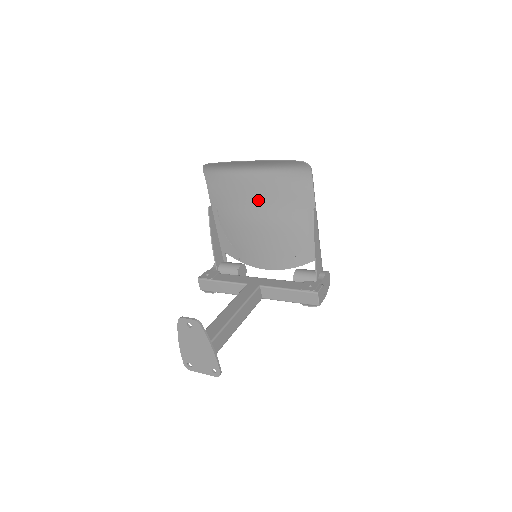
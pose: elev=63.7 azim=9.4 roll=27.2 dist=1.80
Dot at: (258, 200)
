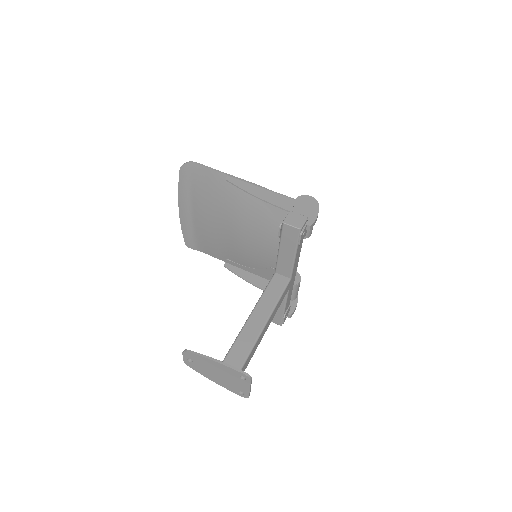
Dot at: (217, 222)
